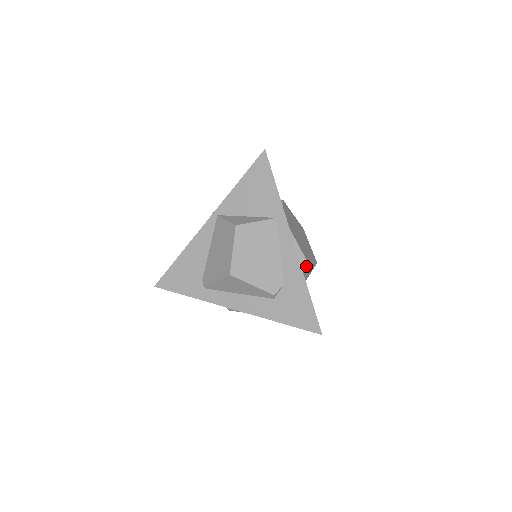
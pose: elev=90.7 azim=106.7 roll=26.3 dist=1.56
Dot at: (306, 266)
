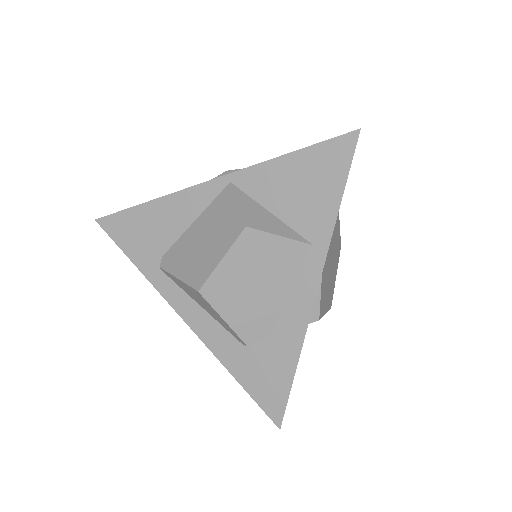
Dot at: occluded
